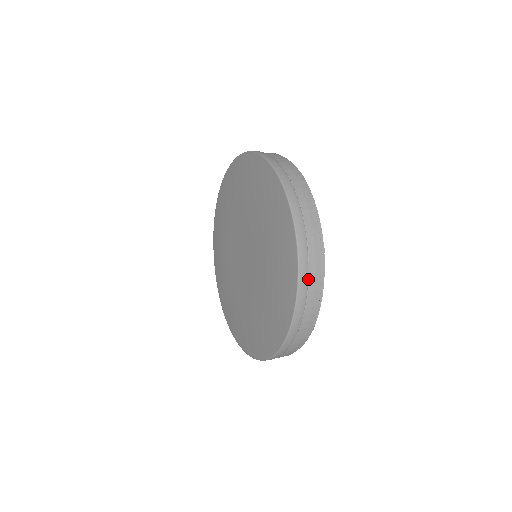
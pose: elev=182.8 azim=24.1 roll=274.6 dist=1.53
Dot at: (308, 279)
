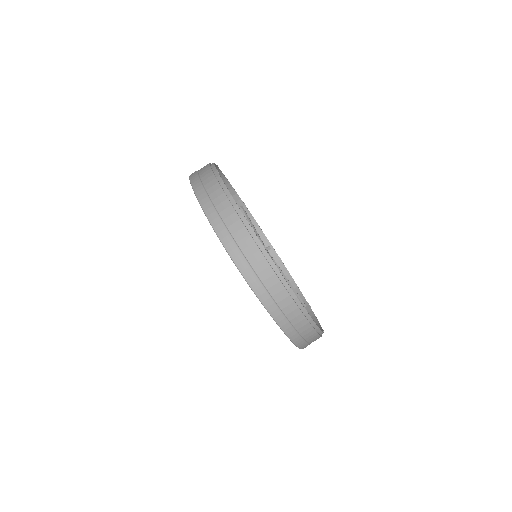
Dot at: (207, 194)
